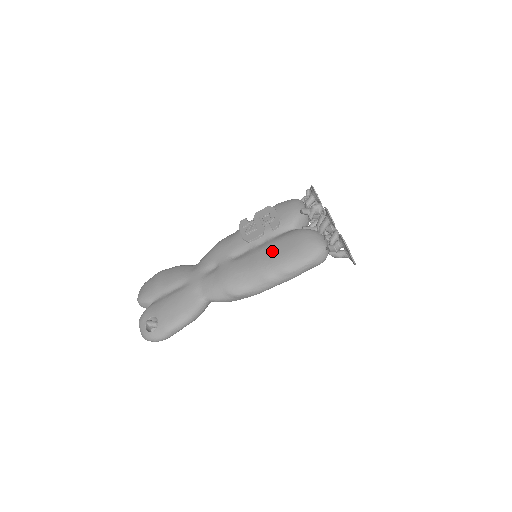
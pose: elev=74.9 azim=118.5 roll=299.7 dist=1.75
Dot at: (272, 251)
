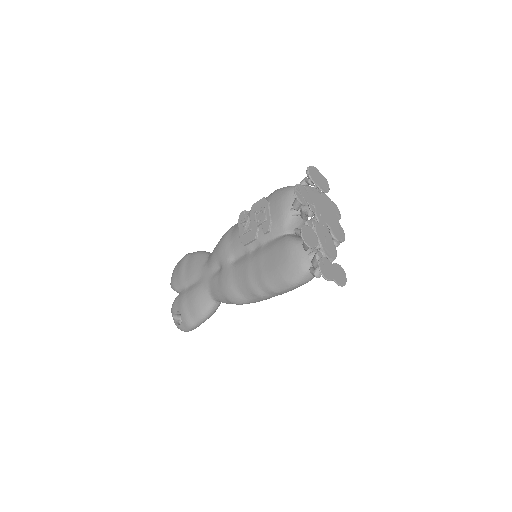
Dot at: (261, 265)
